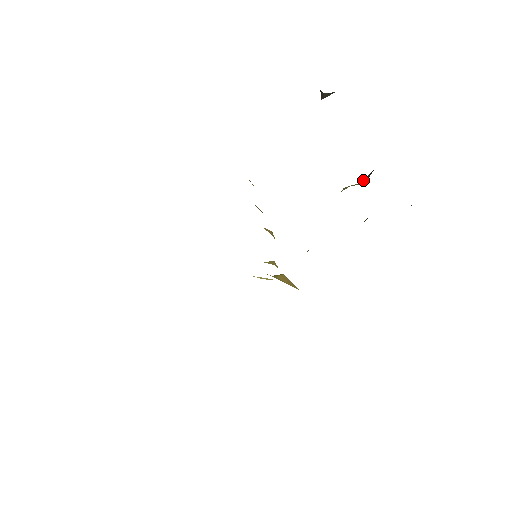
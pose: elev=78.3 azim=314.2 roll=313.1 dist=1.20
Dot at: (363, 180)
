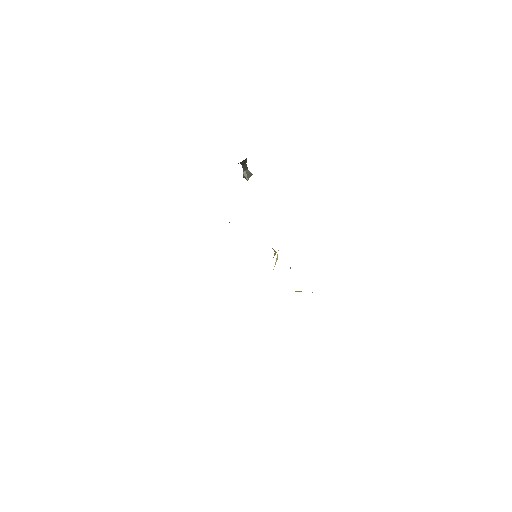
Dot at: occluded
